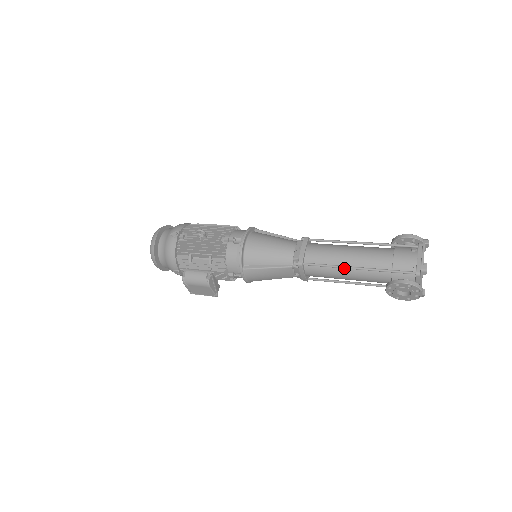
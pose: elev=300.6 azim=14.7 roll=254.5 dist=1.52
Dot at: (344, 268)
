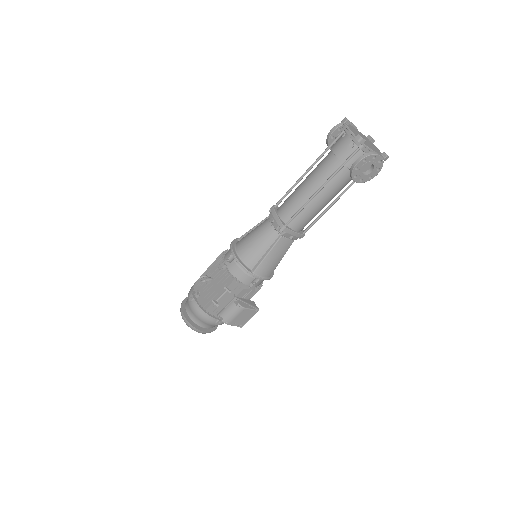
Dot at: (312, 198)
